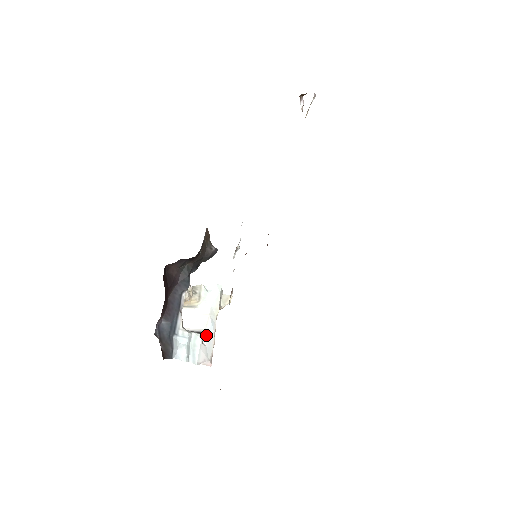
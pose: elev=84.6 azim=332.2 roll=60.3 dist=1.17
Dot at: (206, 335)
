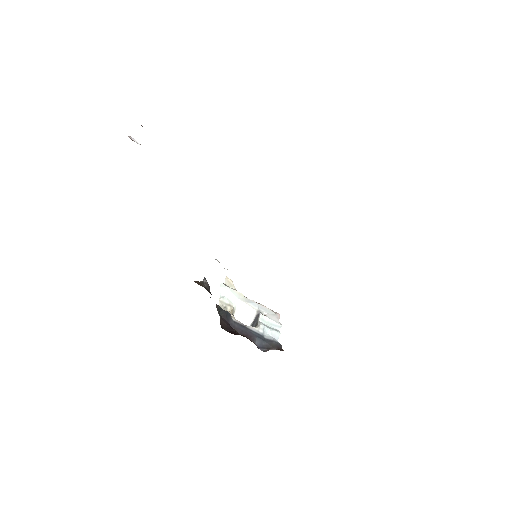
Dot at: (260, 311)
